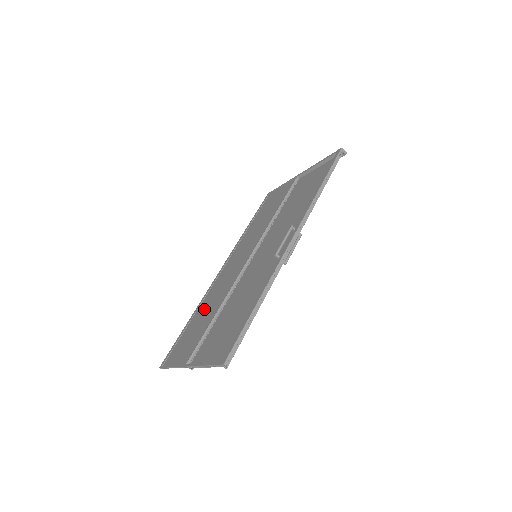
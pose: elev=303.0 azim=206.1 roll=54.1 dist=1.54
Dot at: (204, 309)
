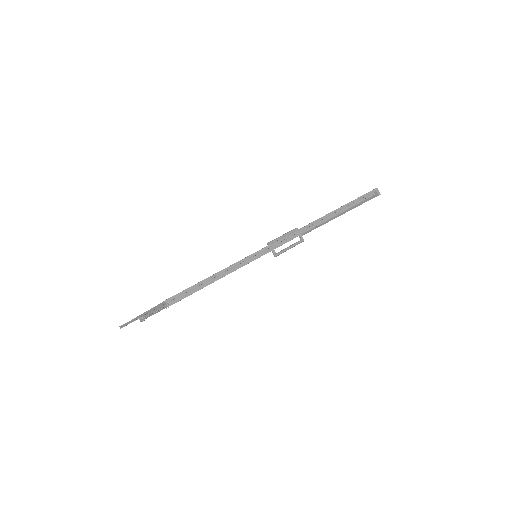
Dot at: occluded
